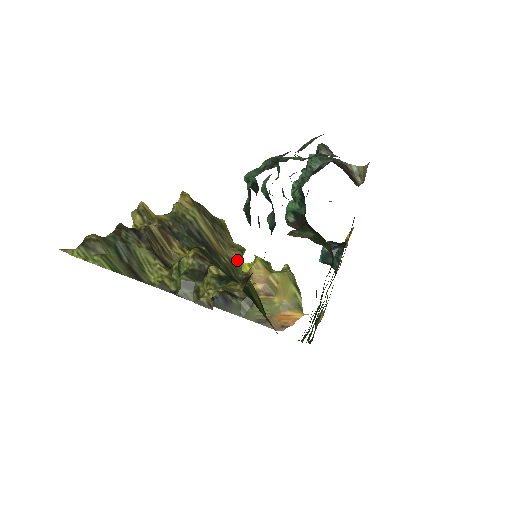
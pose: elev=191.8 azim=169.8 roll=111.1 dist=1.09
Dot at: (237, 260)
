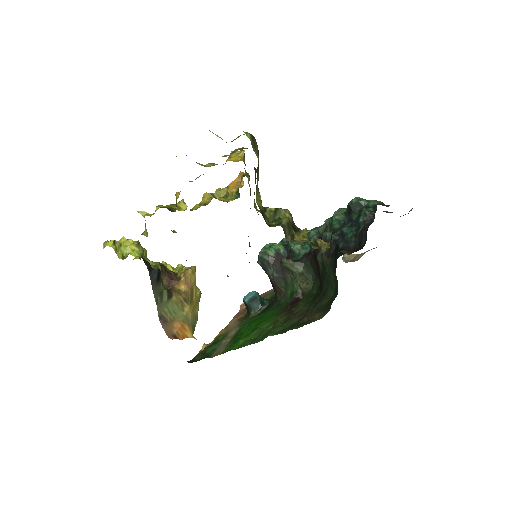
Dot at: occluded
